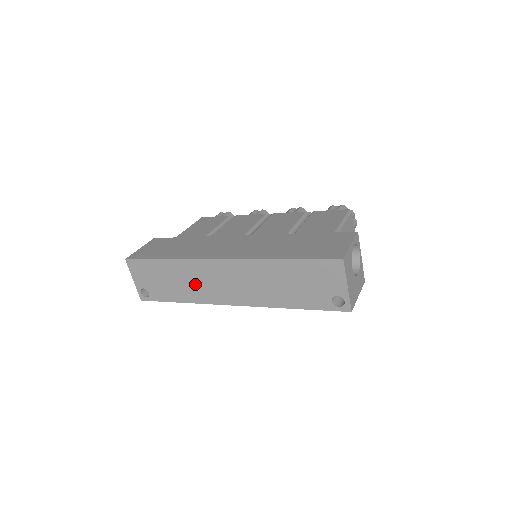
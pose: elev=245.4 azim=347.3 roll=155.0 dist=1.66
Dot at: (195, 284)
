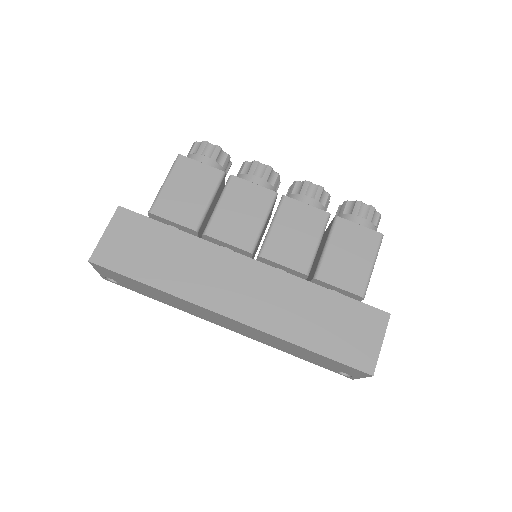
Dot at: (186, 307)
